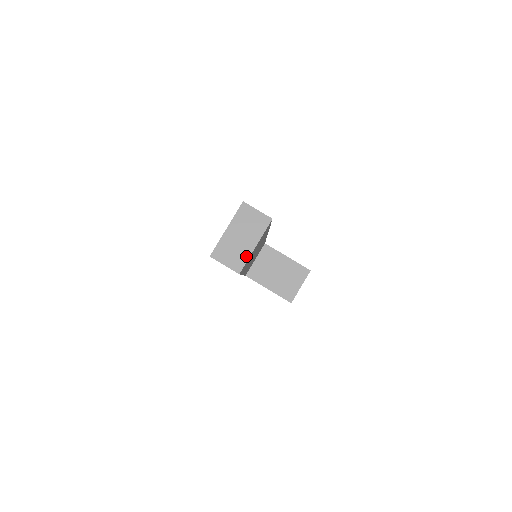
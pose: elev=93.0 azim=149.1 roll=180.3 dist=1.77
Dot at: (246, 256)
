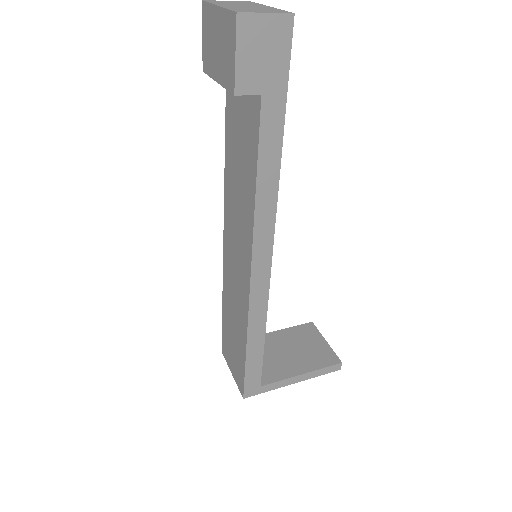
Dot at: (275, 9)
